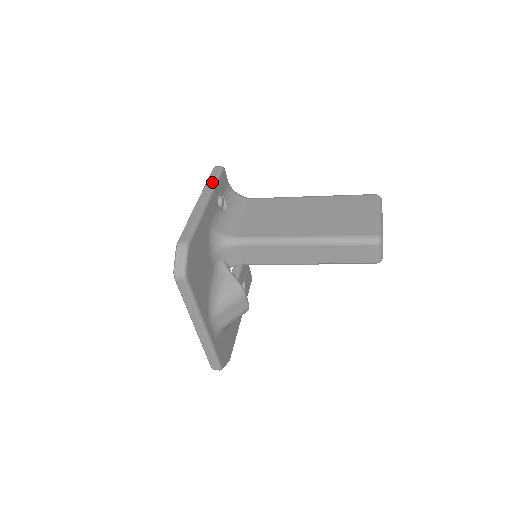
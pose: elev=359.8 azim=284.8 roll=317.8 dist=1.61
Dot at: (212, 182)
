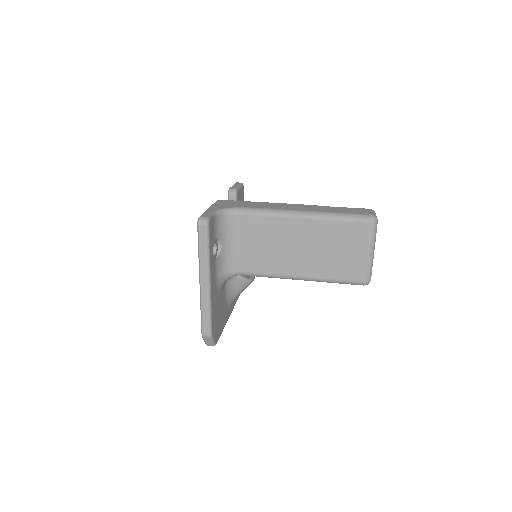
Dot at: (205, 254)
